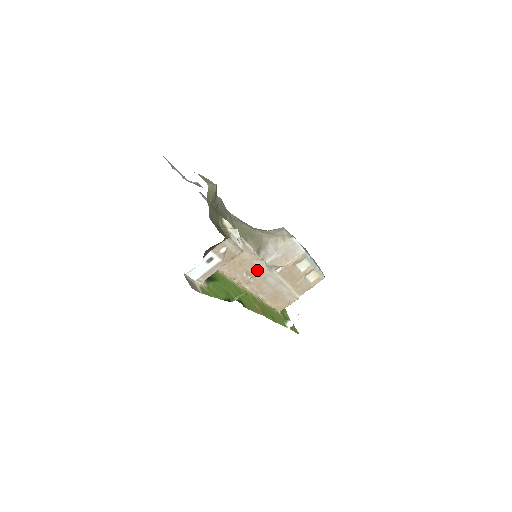
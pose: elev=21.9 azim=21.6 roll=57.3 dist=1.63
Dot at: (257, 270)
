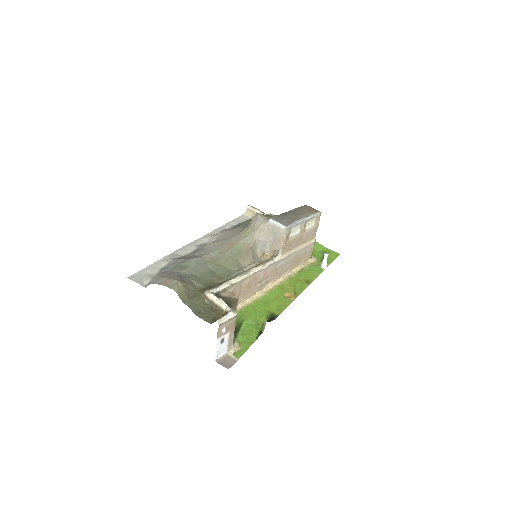
Dot at: (264, 274)
